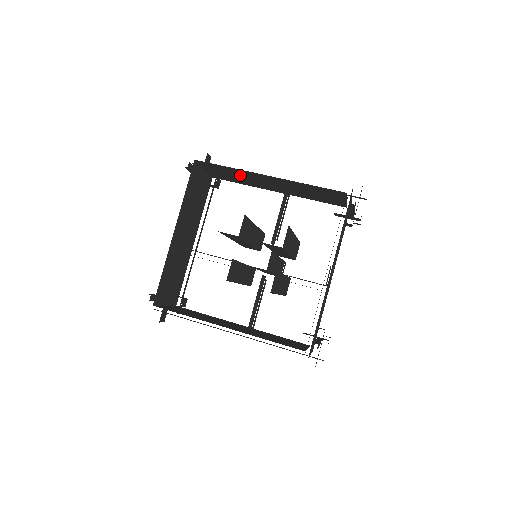
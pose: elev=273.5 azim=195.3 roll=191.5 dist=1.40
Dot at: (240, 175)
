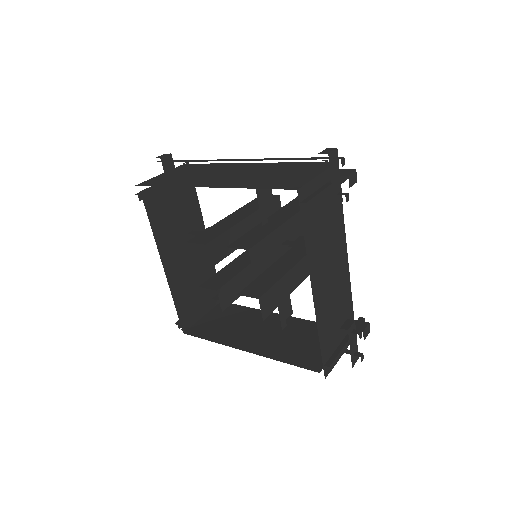
Dot at: occluded
